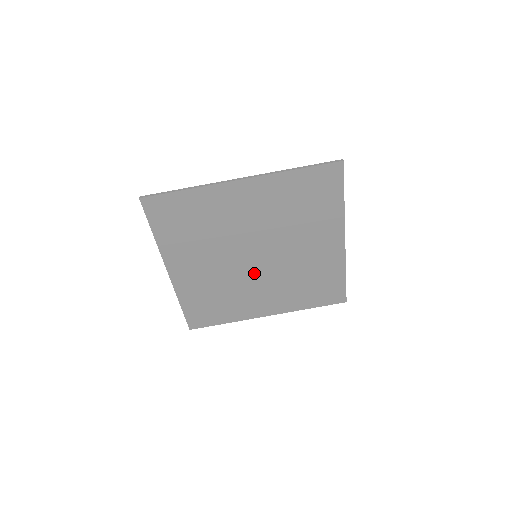
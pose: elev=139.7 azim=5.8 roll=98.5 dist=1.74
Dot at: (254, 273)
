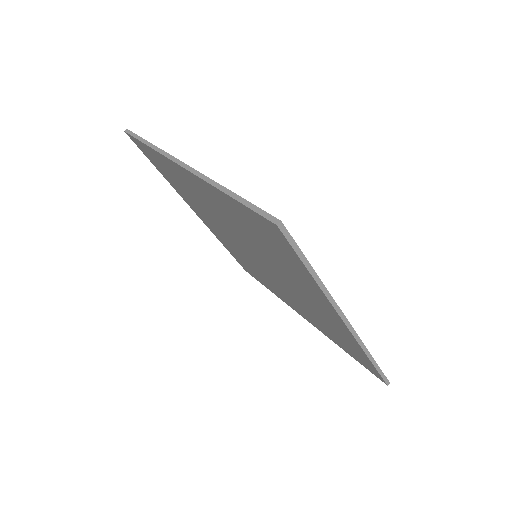
Dot at: (235, 240)
